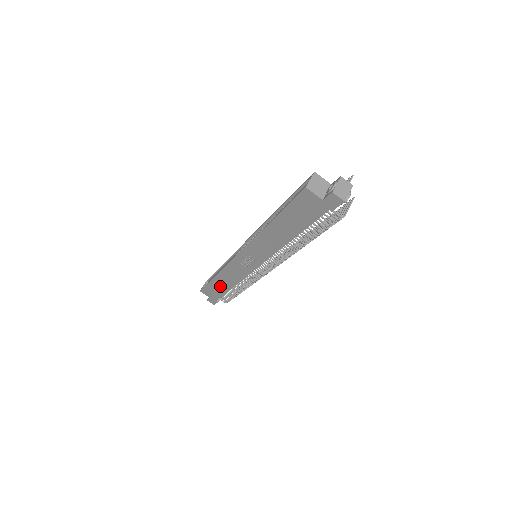
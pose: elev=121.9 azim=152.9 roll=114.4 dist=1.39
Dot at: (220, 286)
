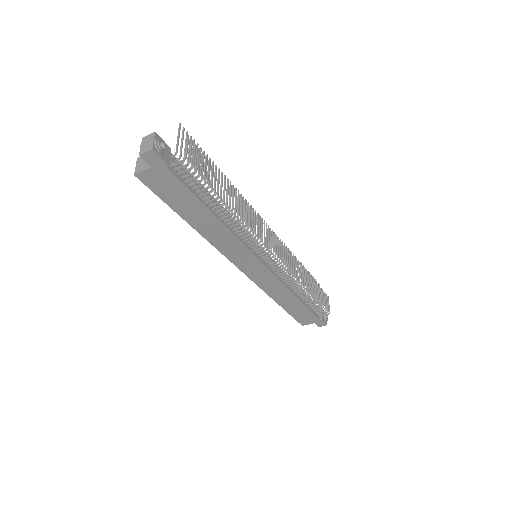
Dot at: (294, 306)
